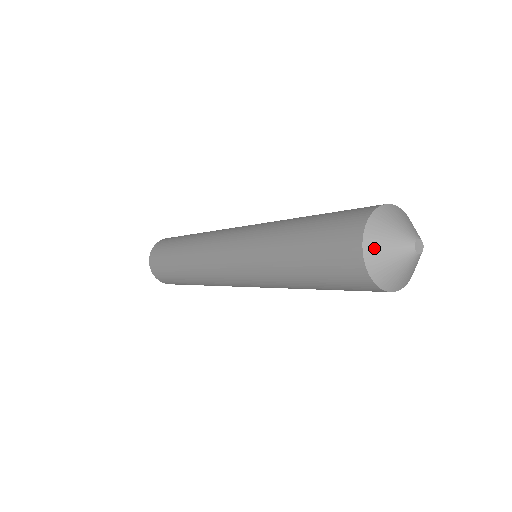
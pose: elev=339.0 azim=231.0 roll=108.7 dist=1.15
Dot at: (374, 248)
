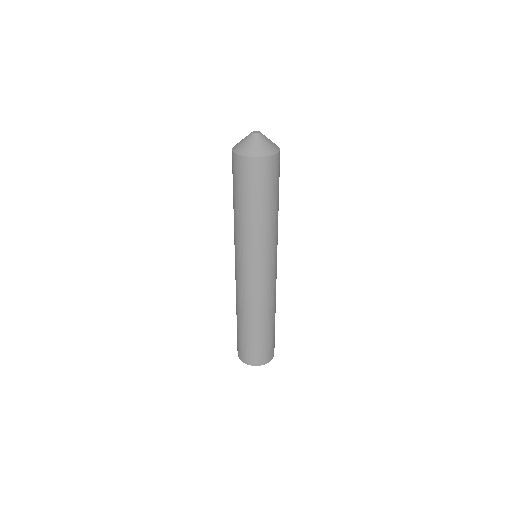
Dot at: (237, 144)
